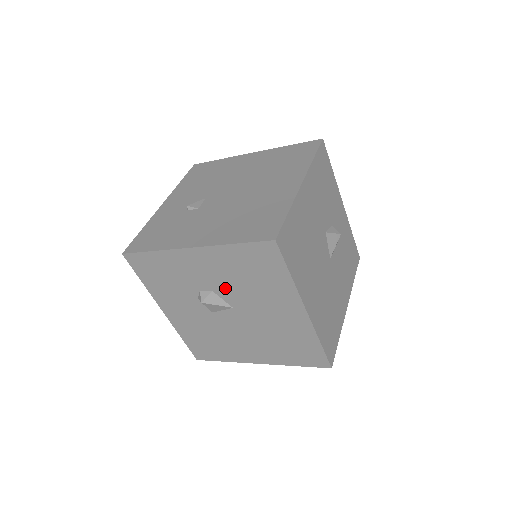
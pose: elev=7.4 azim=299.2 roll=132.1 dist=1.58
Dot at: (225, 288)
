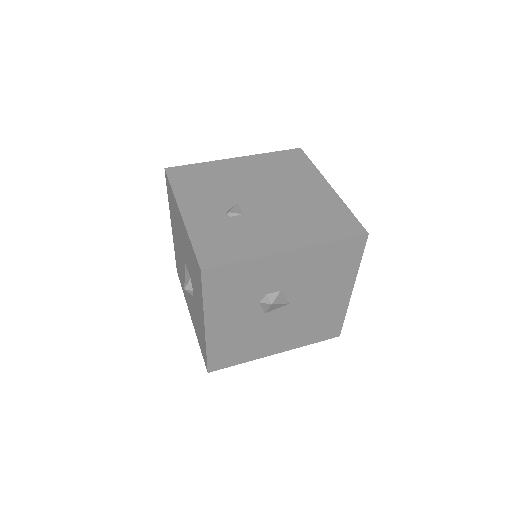
Dot at: (295, 285)
